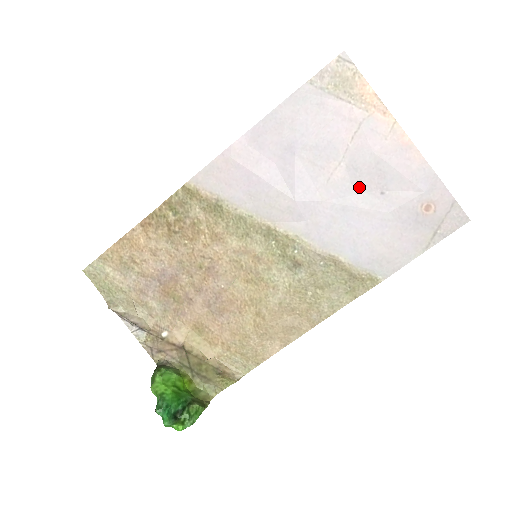
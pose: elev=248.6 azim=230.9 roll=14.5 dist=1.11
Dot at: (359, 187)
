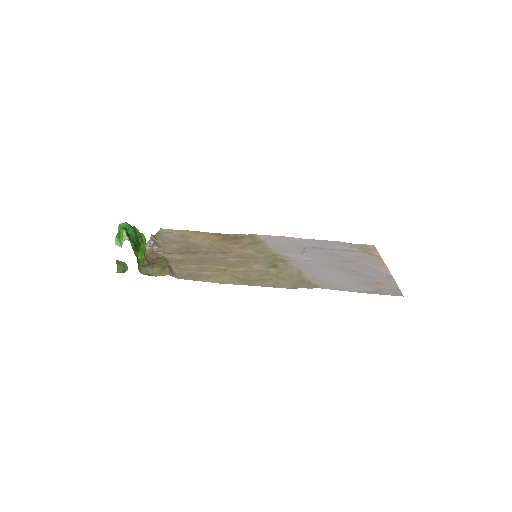
Dot at: (343, 265)
